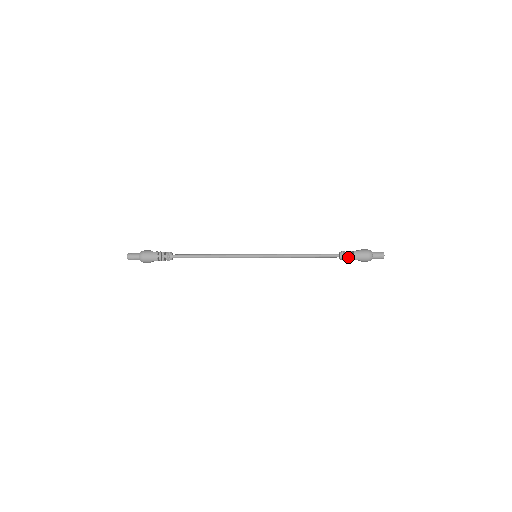
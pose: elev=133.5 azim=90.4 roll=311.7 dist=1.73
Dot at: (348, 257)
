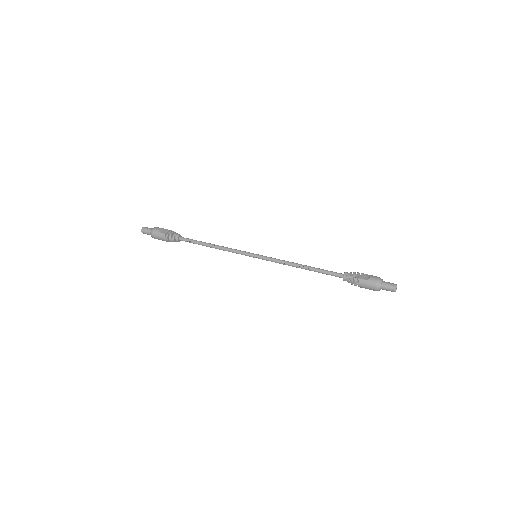
Dot at: (351, 283)
